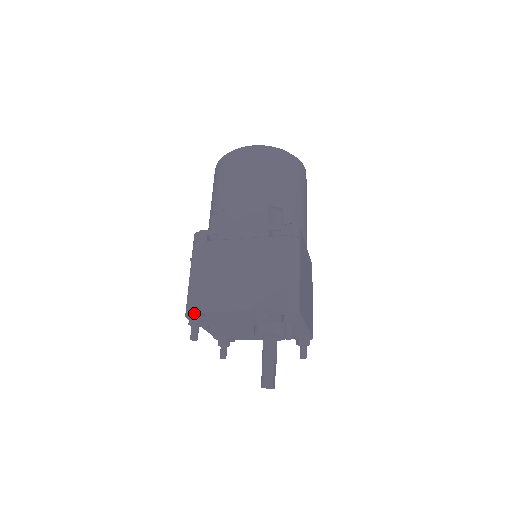
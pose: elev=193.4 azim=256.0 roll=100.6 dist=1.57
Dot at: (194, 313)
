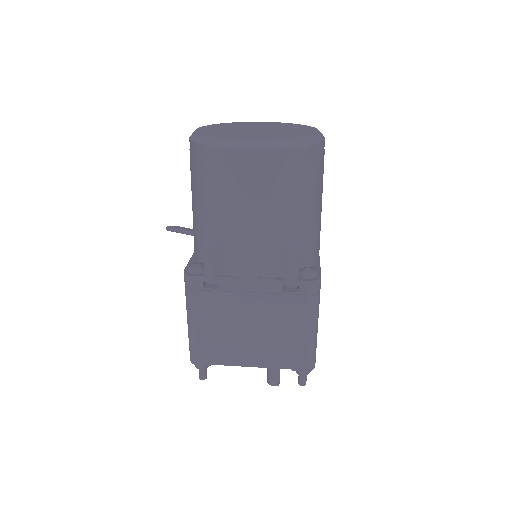
Dot at: (201, 365)
